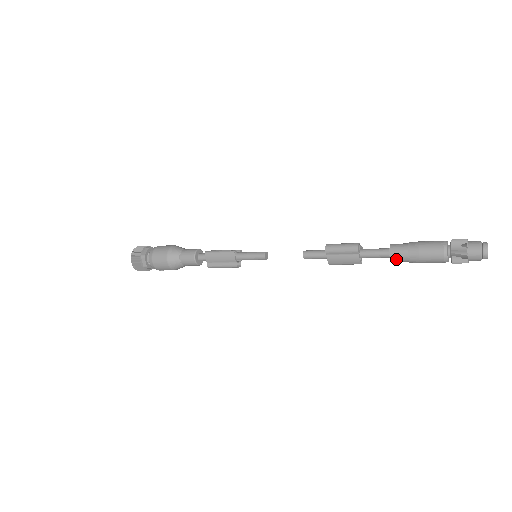
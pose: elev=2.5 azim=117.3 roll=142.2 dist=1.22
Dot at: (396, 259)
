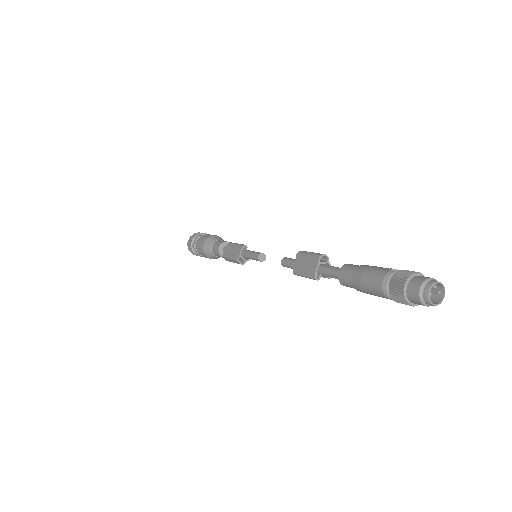
Dot at: (343, 276)
